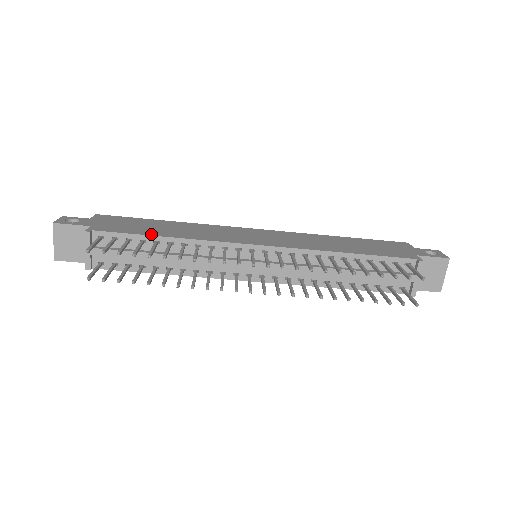
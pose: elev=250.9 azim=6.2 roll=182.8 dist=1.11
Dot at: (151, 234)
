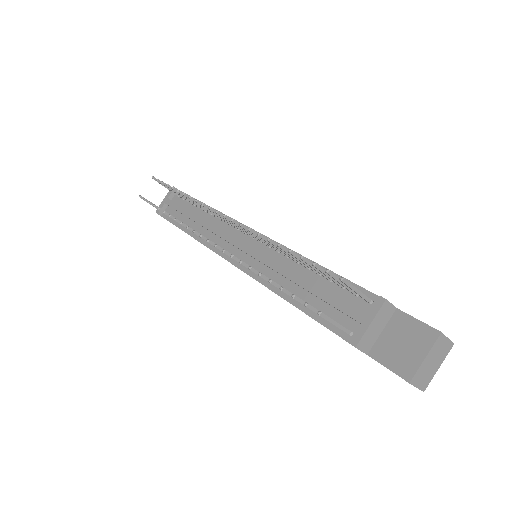
Dot at: (202, 202)
